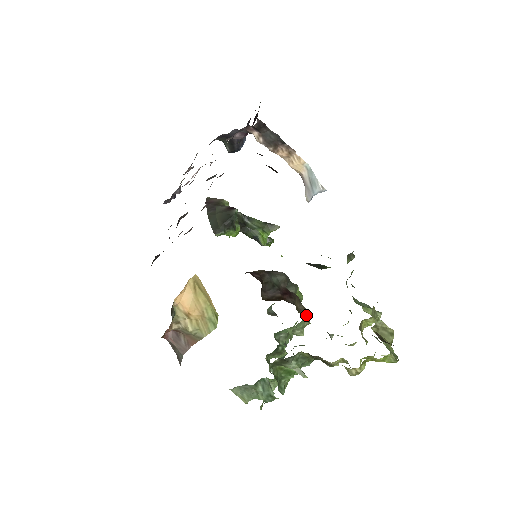
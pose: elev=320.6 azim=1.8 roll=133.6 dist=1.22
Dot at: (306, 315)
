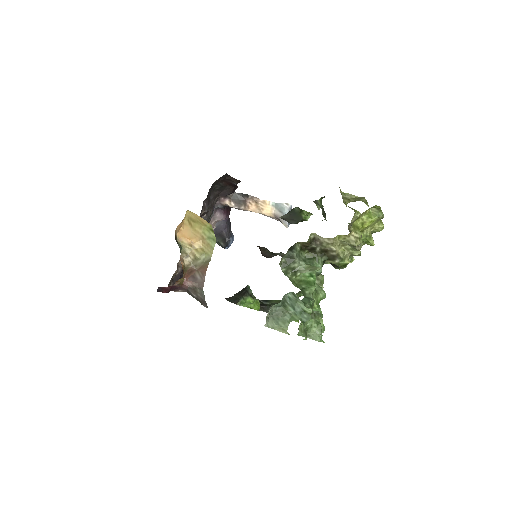
Dot at: occluded
